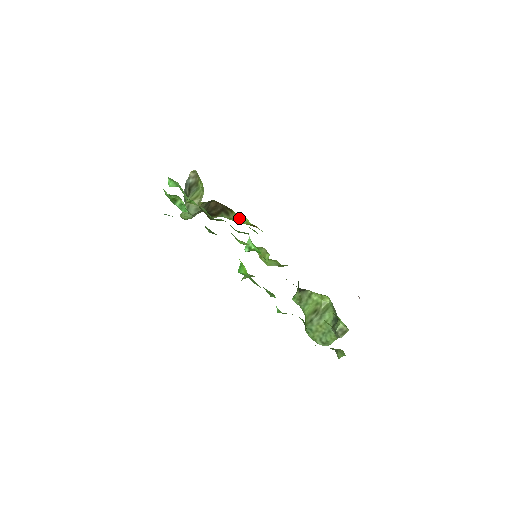
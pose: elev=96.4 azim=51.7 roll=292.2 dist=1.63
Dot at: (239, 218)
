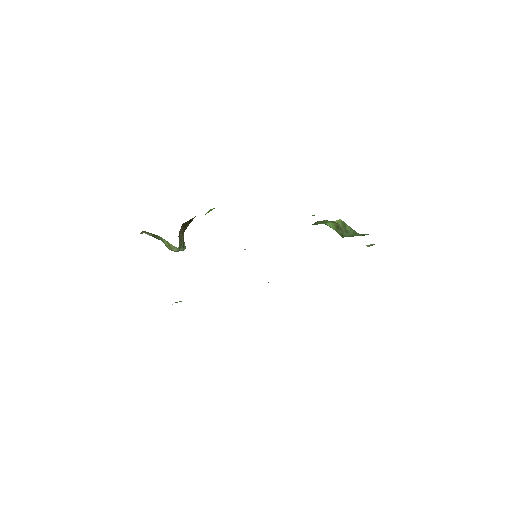
Dot at: occluded
